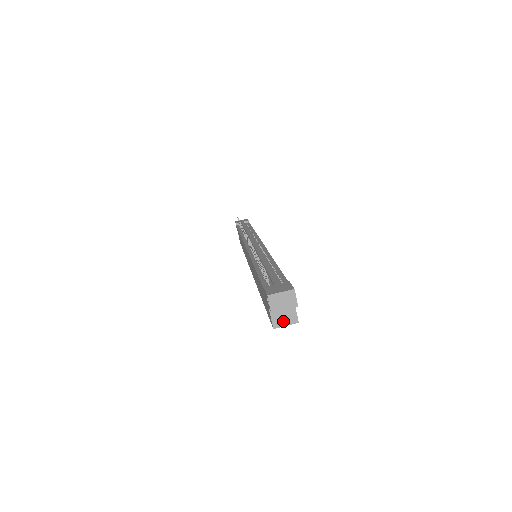
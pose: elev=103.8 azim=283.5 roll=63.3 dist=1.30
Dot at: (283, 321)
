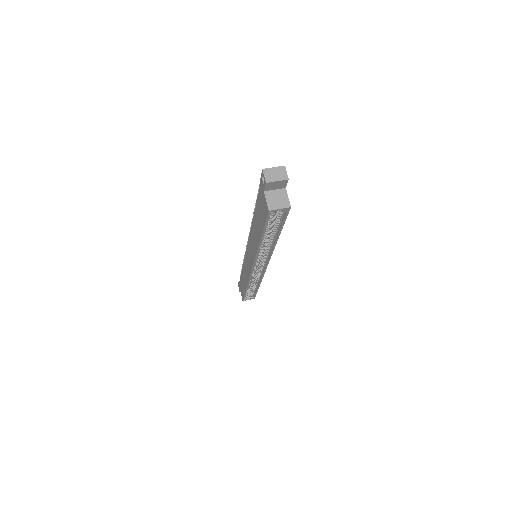
Dot at: (277, 205)
